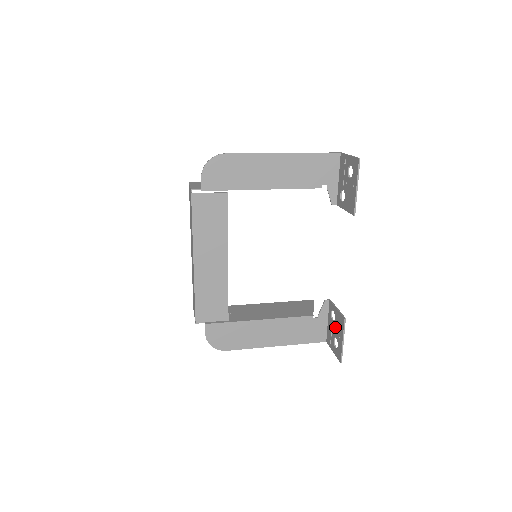
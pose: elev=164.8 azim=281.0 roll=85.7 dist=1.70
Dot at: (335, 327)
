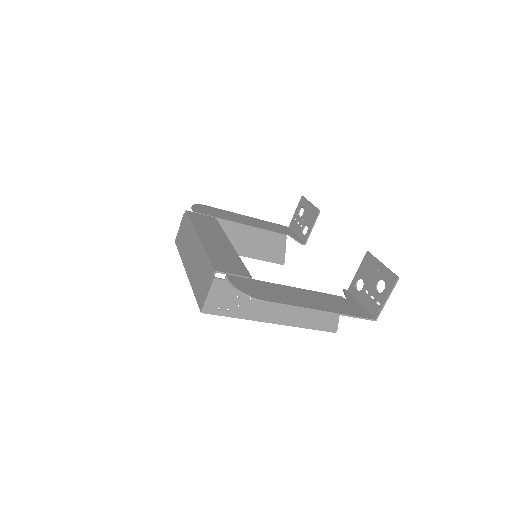
Dot at: (368, 281)
